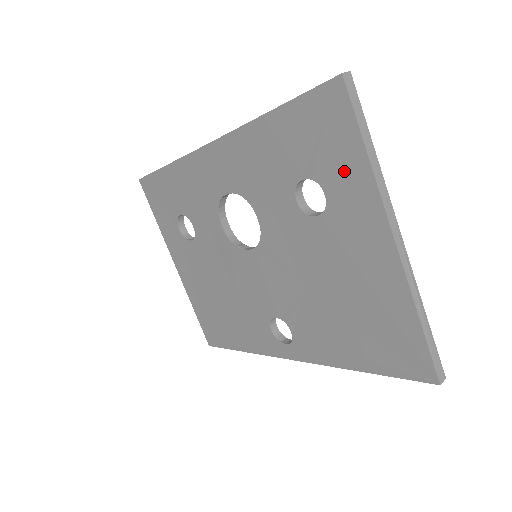
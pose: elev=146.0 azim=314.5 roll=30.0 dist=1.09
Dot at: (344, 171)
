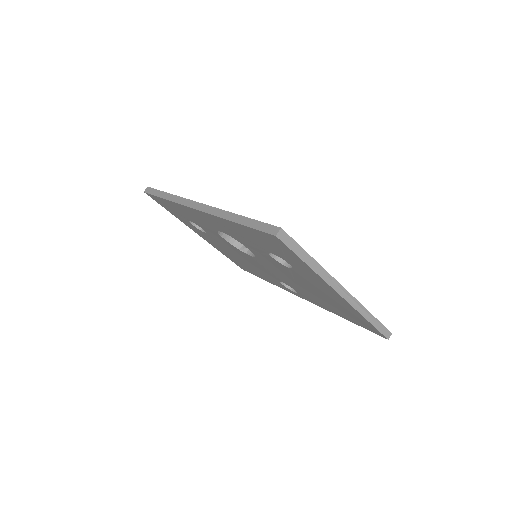
Dot at: (297, 264)
